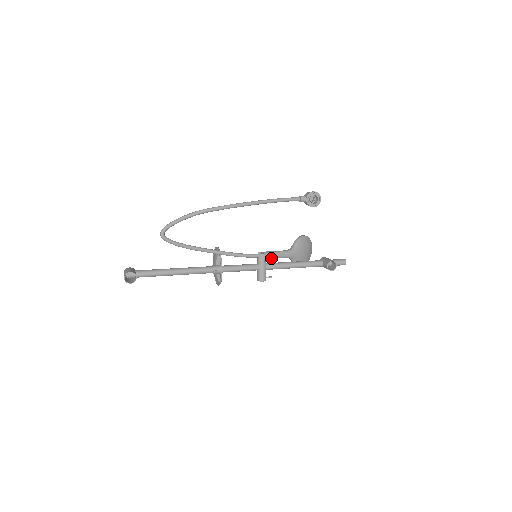
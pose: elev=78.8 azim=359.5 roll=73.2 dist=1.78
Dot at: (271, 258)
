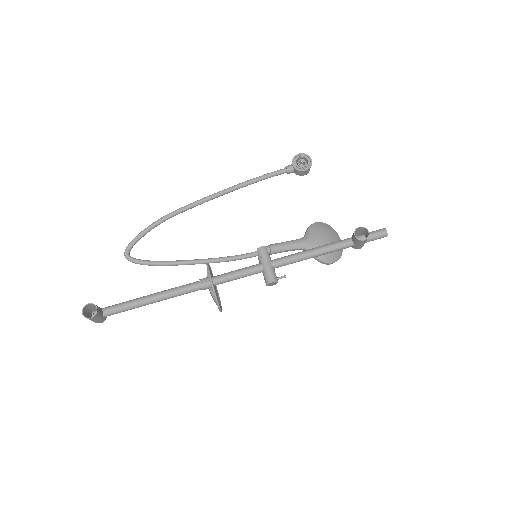
Dot at: (276, 252)
